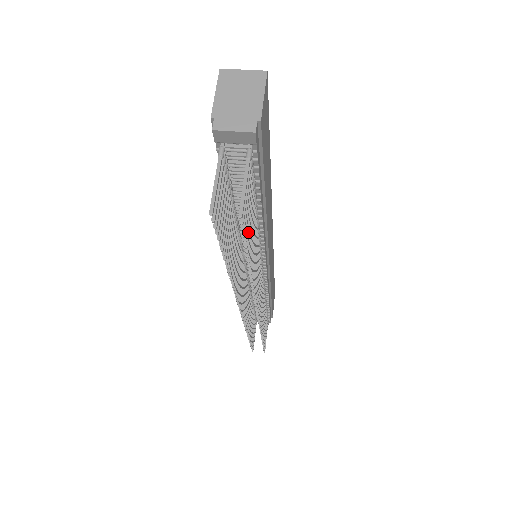
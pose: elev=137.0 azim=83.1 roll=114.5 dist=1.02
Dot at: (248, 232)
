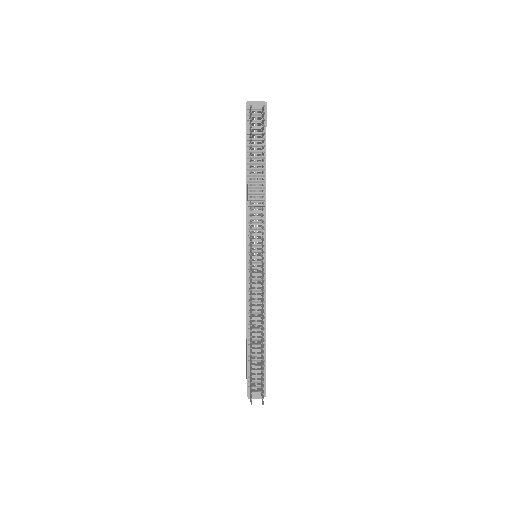
Dot at: occluded
